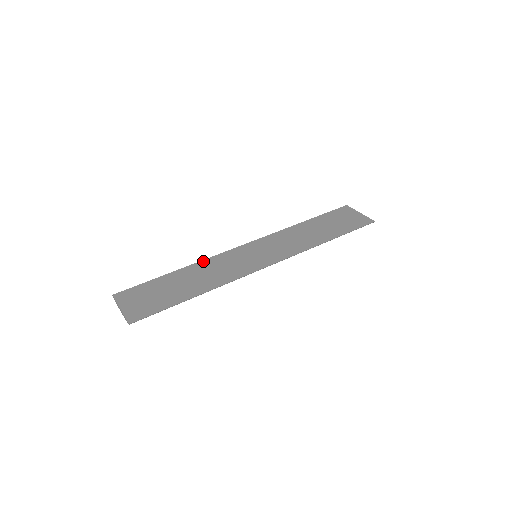
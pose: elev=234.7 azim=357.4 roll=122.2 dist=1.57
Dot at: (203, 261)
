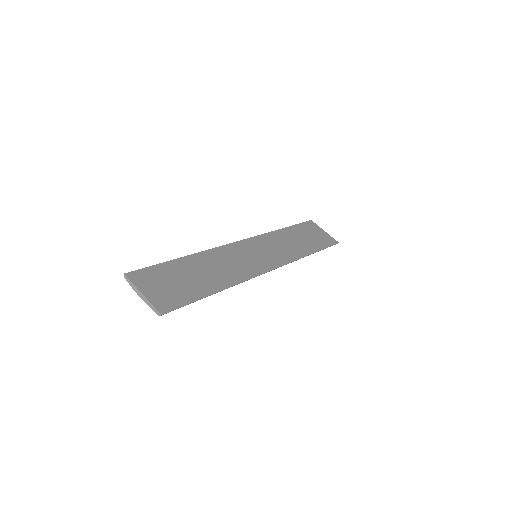
Dot at: (209, 251)
